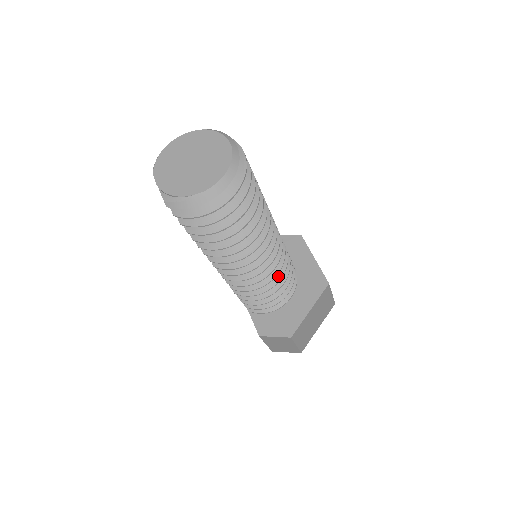
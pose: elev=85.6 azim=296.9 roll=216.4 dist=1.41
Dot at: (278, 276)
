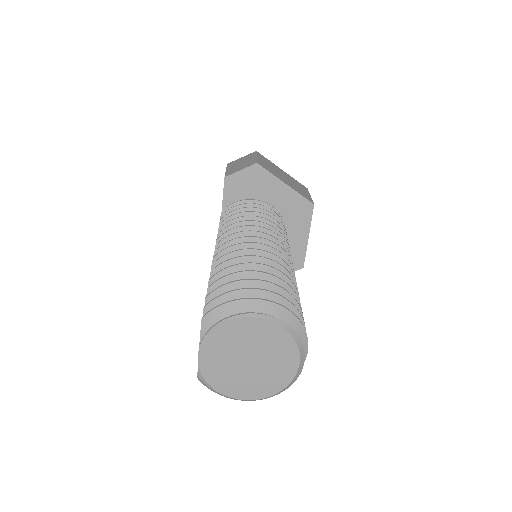
Dot at: occluded
